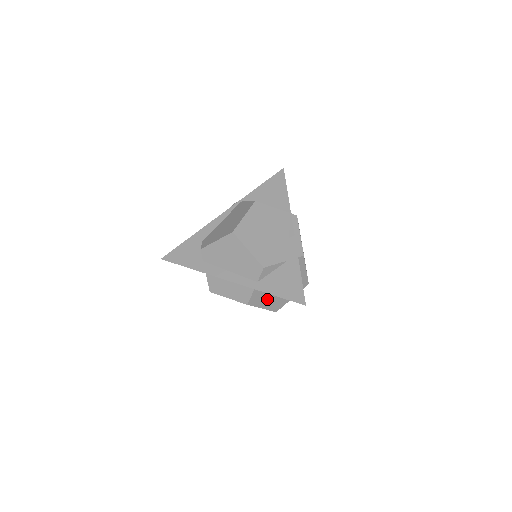
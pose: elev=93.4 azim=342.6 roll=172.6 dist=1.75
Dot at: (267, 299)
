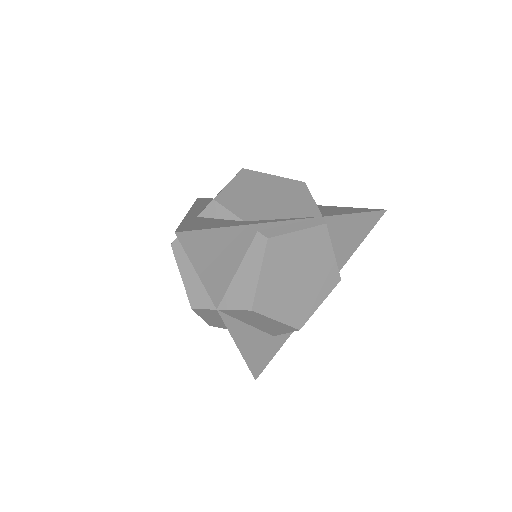
Dot at: occluded
